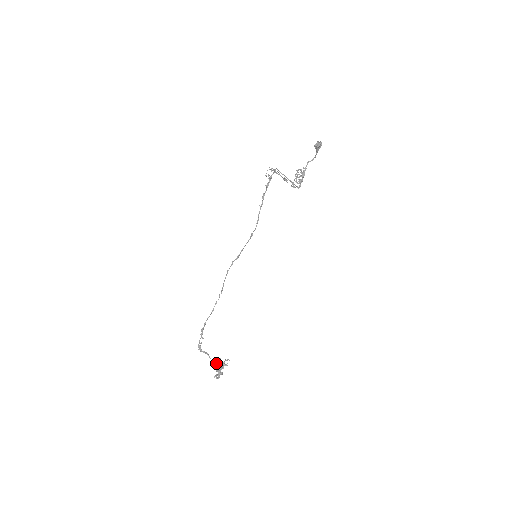
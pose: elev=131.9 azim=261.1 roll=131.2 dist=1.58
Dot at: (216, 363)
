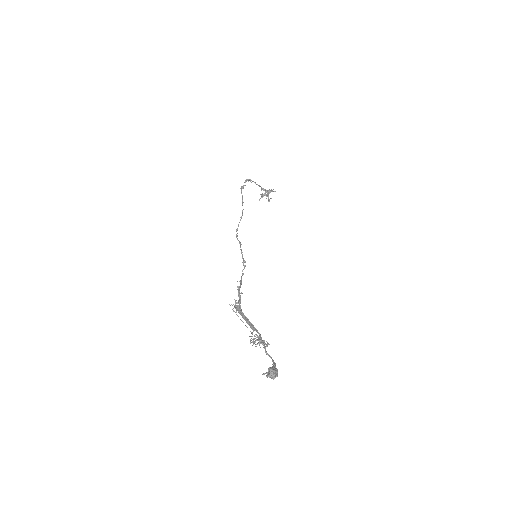
Dot at: occluded
